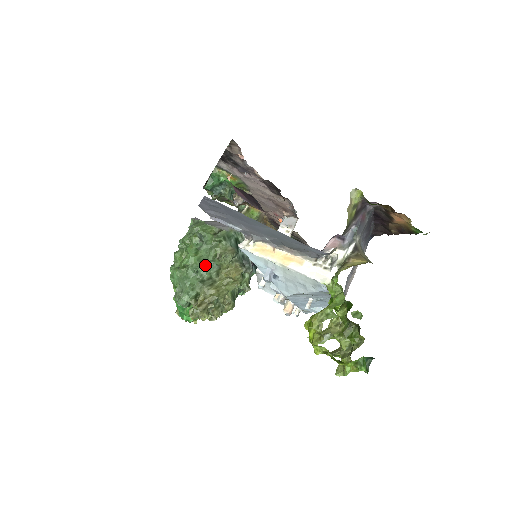
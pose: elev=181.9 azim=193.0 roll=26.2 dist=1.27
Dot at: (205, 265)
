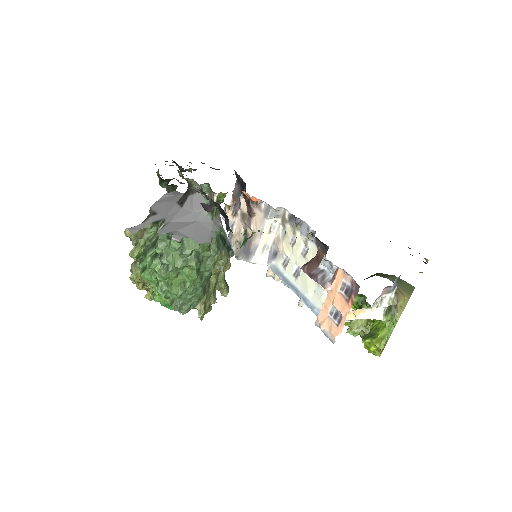
Dot at: (205, 278)
